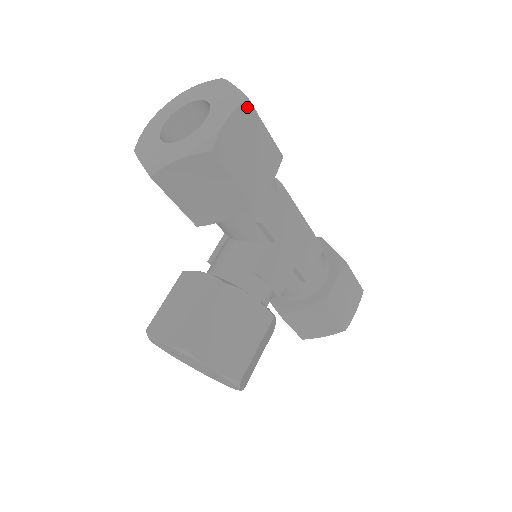
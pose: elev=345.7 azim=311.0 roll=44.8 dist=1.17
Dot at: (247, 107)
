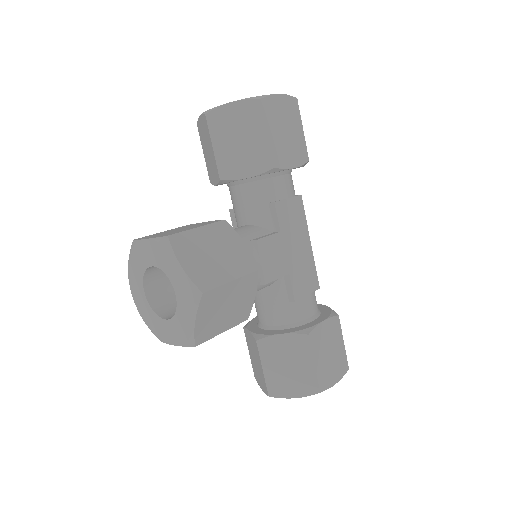
Dot at: (294, 103)
